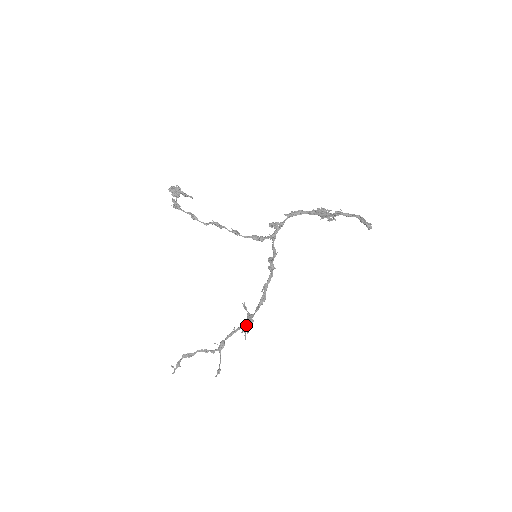
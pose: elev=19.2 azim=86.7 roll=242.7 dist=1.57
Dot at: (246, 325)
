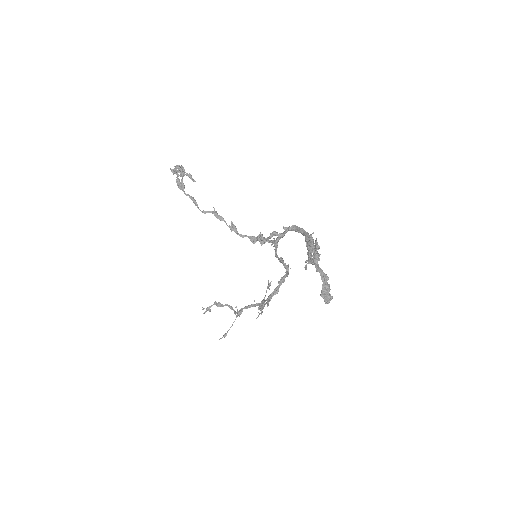
Dot at: (259, 306)
